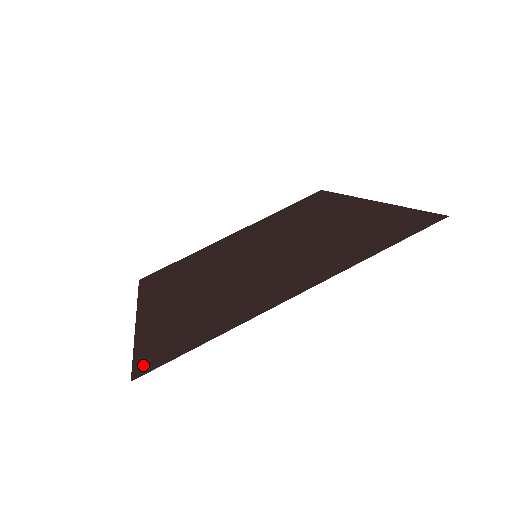
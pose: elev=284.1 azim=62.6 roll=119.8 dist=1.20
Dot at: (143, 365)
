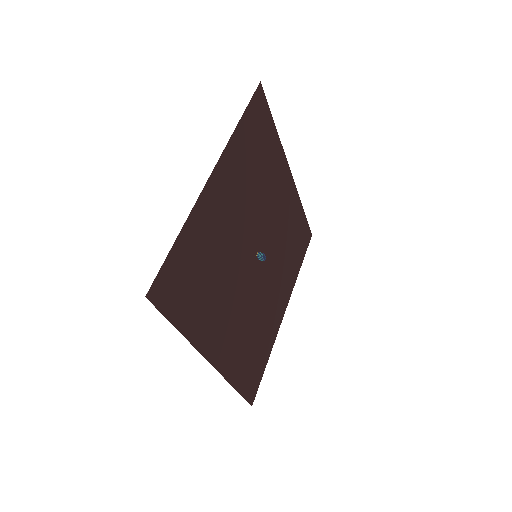
Dot at: (159, 296)
